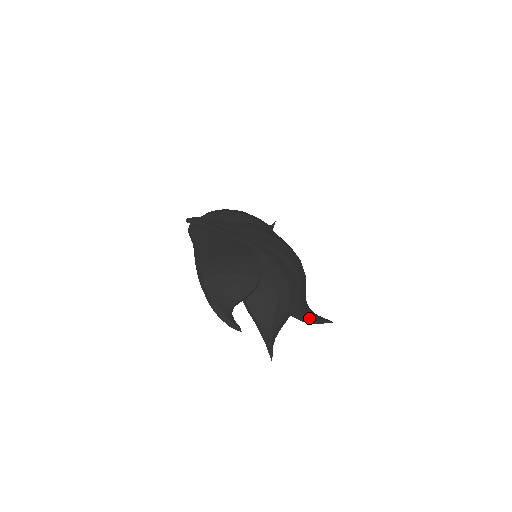
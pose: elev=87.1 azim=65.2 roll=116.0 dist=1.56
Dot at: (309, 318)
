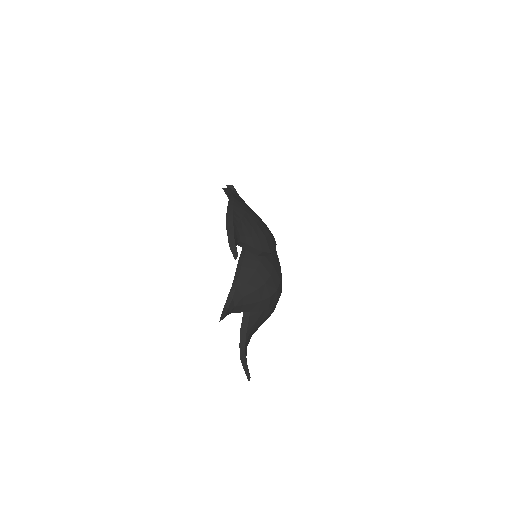
Dot at: (246, 349)
